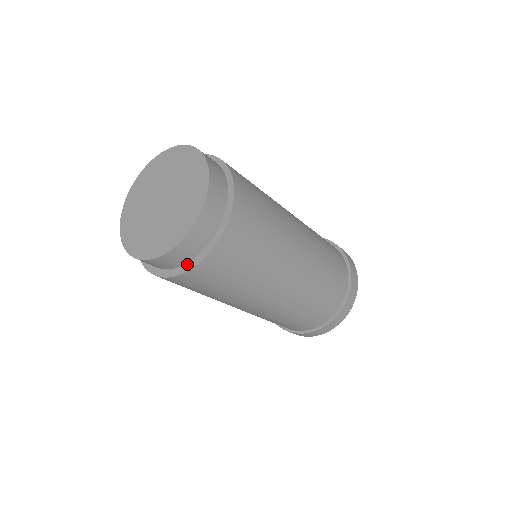
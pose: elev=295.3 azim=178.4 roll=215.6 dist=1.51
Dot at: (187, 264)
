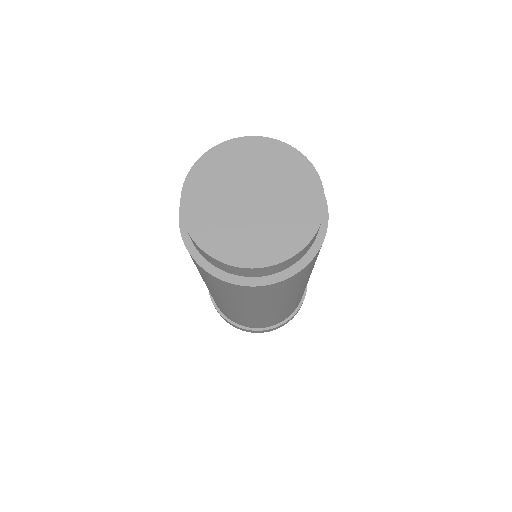
Dot at: (299, 261)
